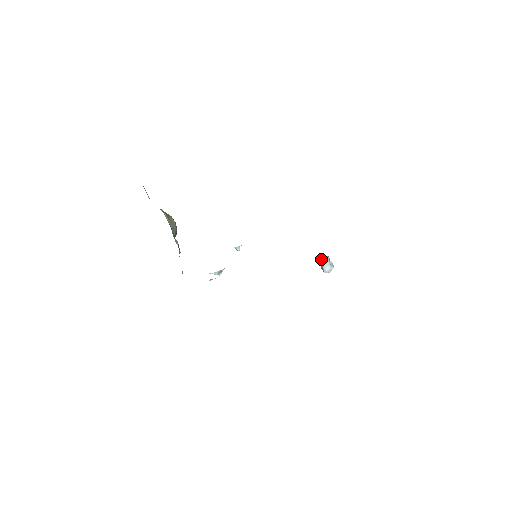
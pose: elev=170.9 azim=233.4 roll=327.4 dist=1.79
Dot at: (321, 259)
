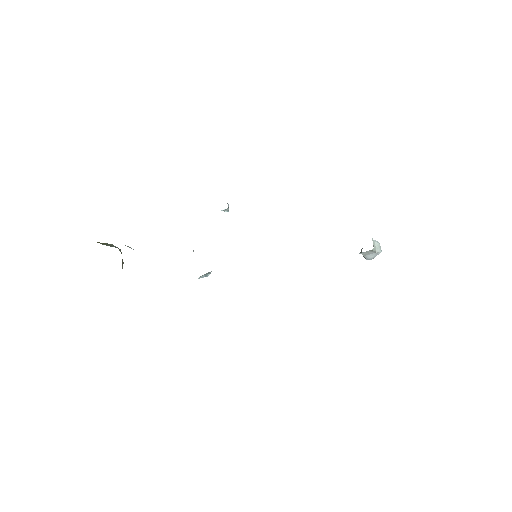
Dot at: (361, 253)
